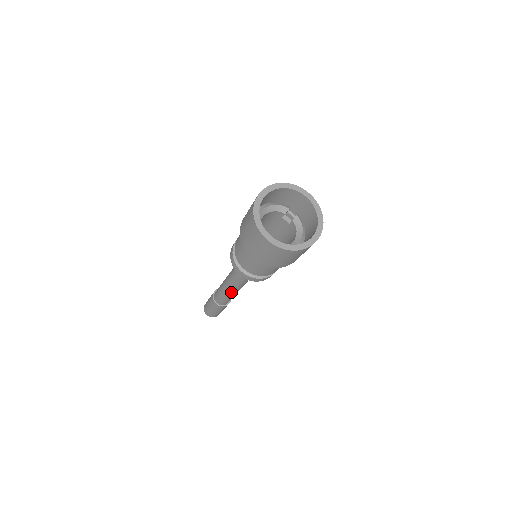
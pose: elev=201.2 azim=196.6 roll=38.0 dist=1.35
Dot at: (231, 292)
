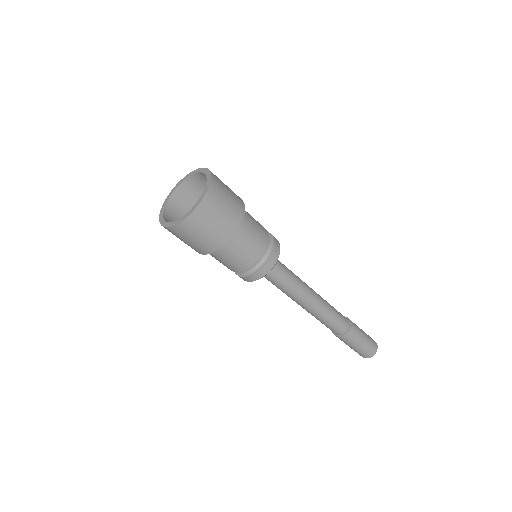
Dot at: (314, 310)
